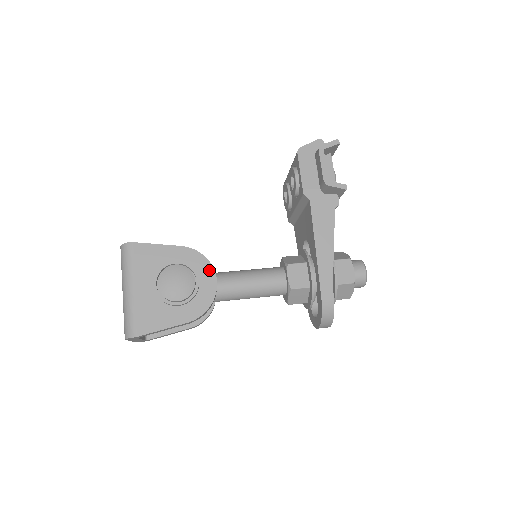
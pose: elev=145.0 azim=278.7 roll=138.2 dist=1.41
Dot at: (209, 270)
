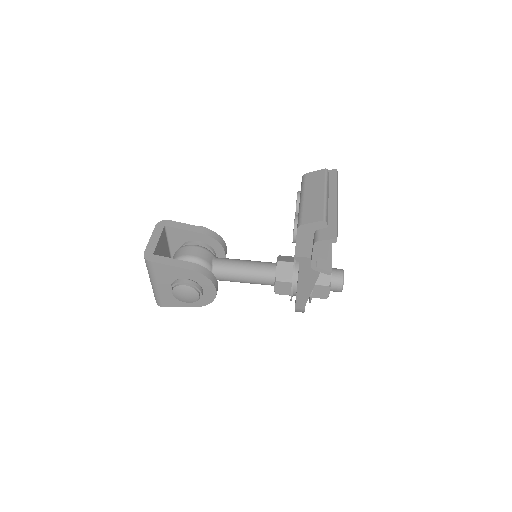
Dot at: (211, 285)
